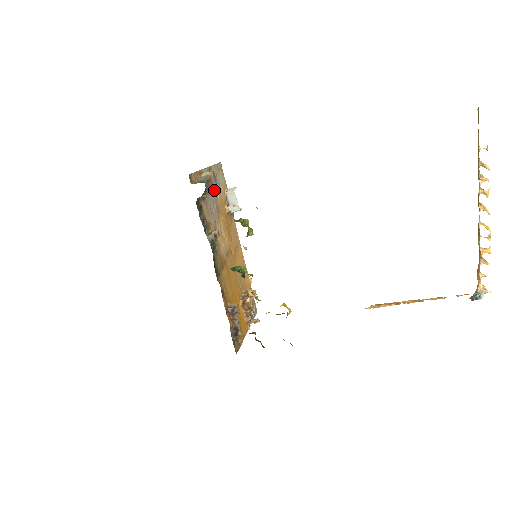
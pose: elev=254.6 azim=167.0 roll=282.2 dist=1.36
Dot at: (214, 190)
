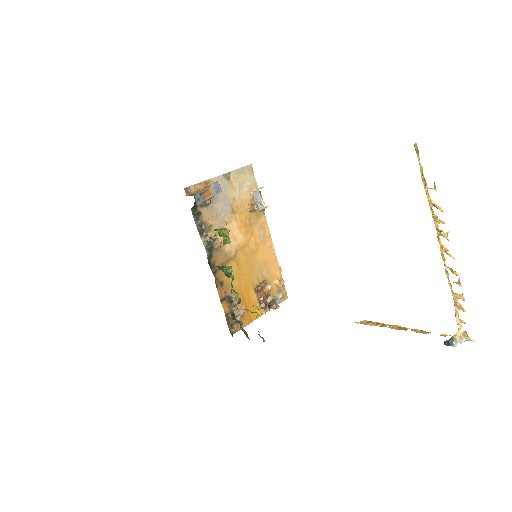
Dot at: (230, 194)
